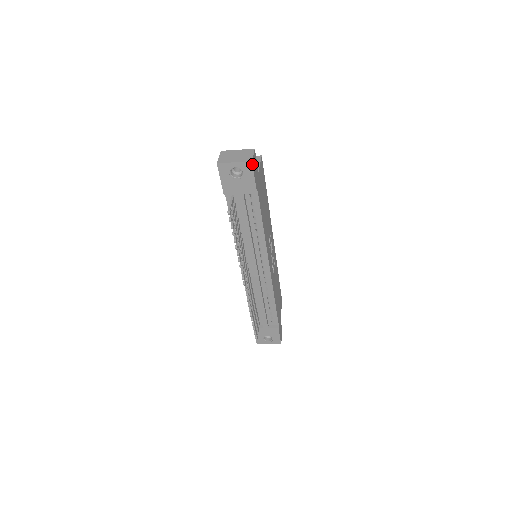
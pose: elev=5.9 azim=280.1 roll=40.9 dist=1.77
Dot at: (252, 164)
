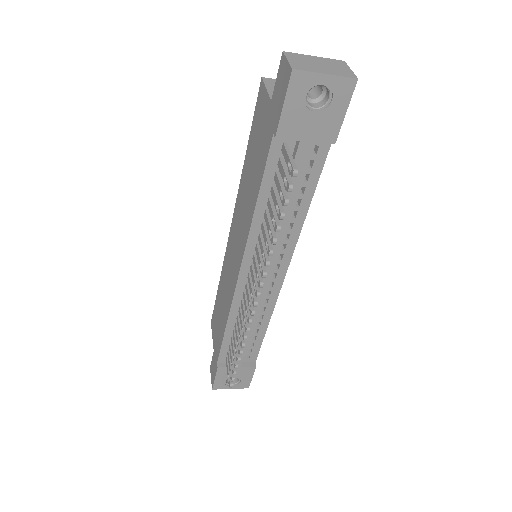
Dot at: (355, 84)
